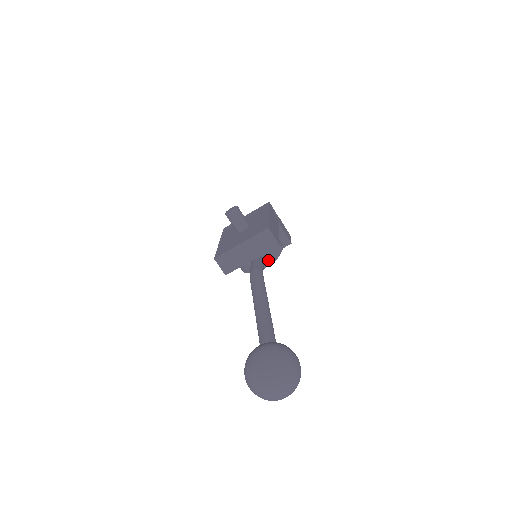
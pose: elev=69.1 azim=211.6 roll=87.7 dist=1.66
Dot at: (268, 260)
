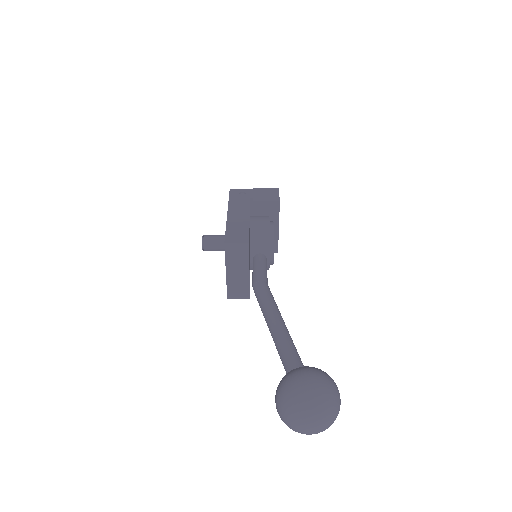
Dot at: (266, 250)
